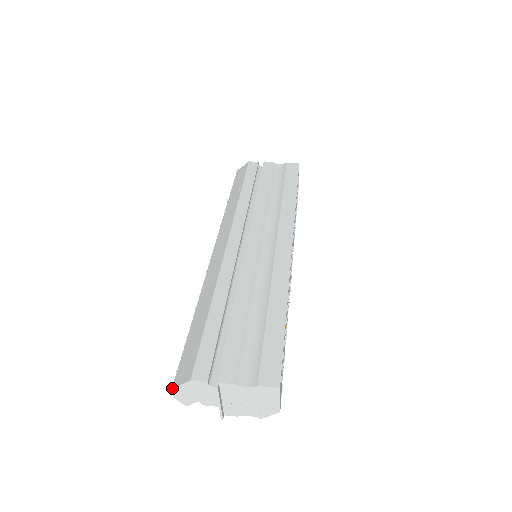
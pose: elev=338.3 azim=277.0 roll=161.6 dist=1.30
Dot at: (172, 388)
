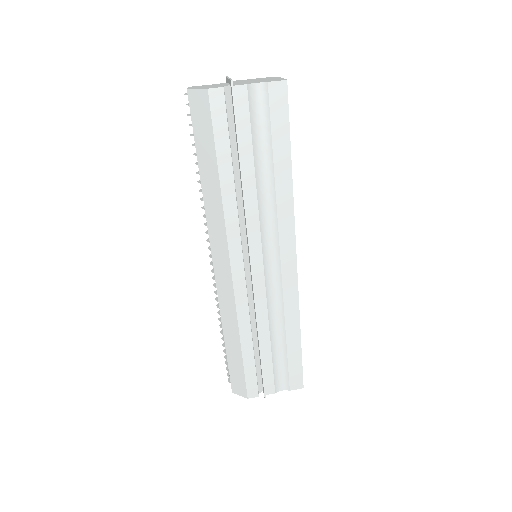
Dot at: occluded
